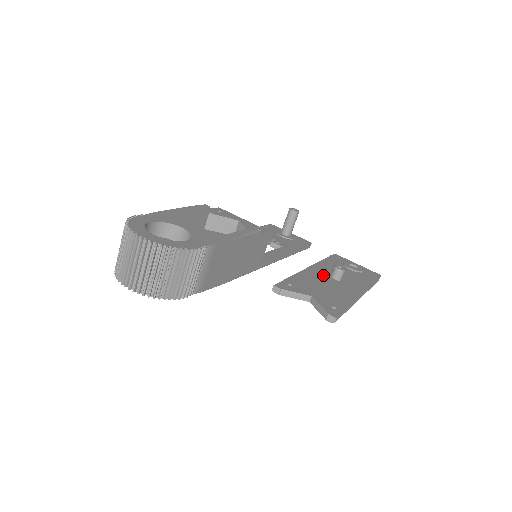
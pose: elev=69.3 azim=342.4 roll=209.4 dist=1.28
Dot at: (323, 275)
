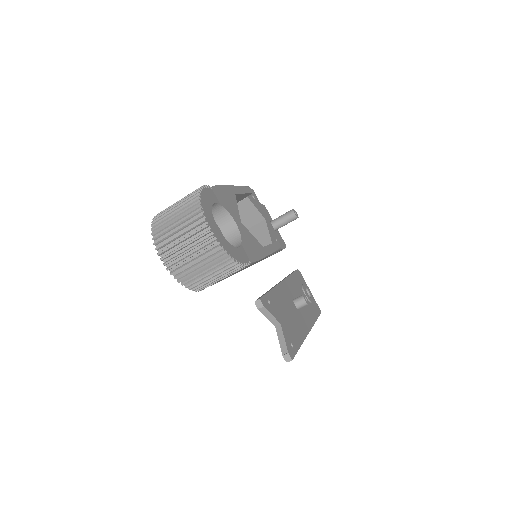
Dot at: (289, 297)
